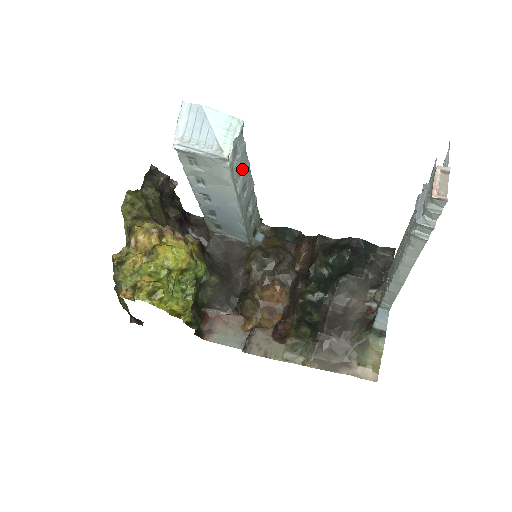
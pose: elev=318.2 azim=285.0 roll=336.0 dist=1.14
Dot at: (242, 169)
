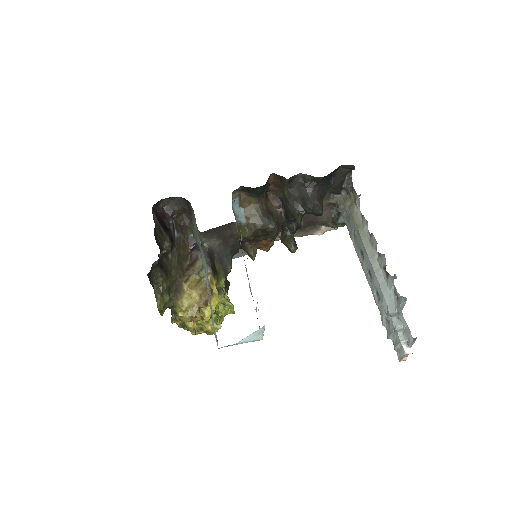
Dot at: occluded
